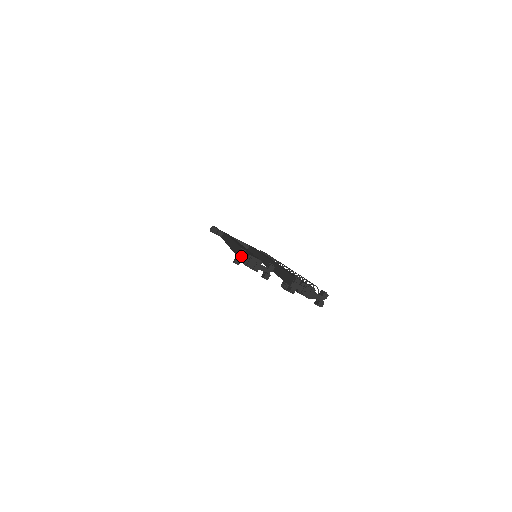
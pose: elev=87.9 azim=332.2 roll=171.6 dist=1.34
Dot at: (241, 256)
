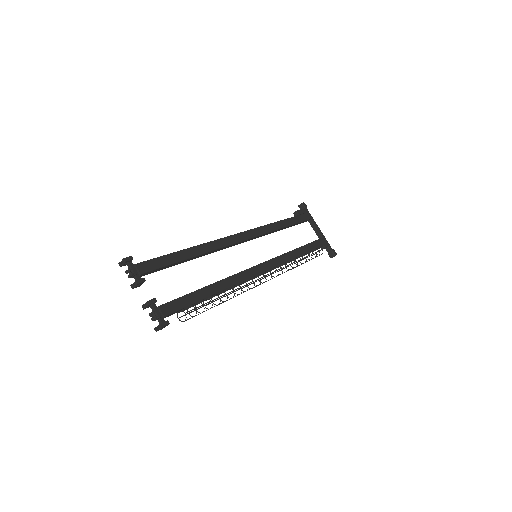
Dot at: (123, 262)
